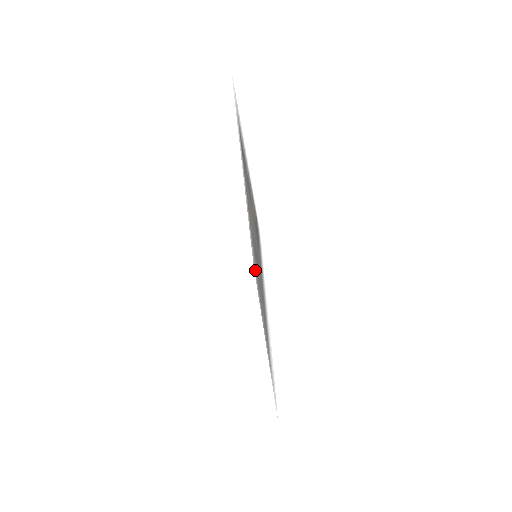
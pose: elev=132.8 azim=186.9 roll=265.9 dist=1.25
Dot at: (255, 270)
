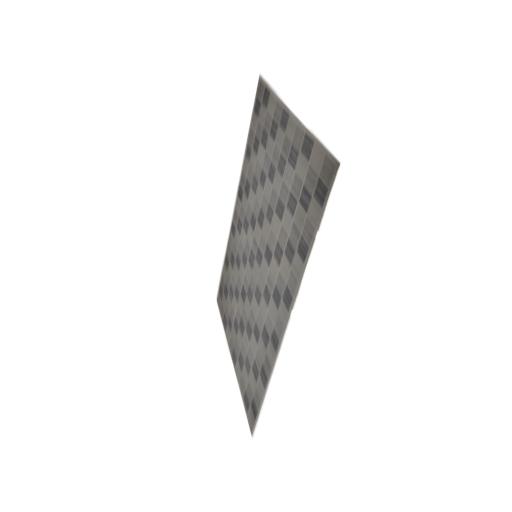
Dot at: (226, 292)
